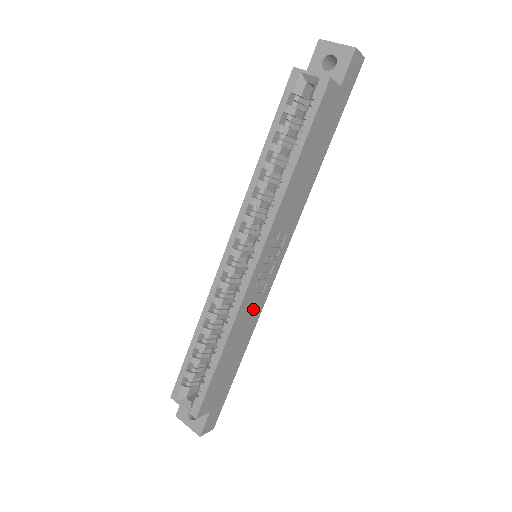
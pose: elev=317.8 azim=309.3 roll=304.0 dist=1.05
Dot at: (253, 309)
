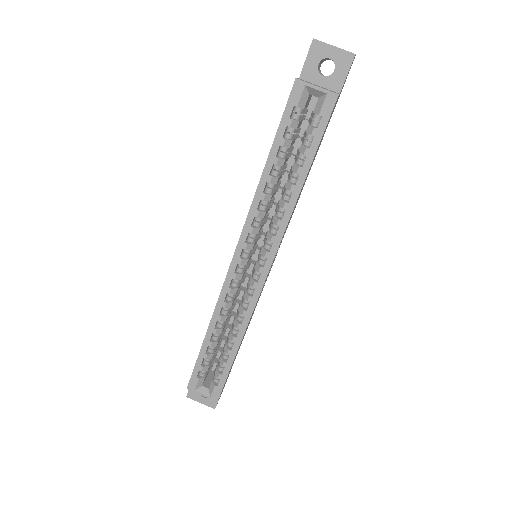
Dot at: (257, 302)
